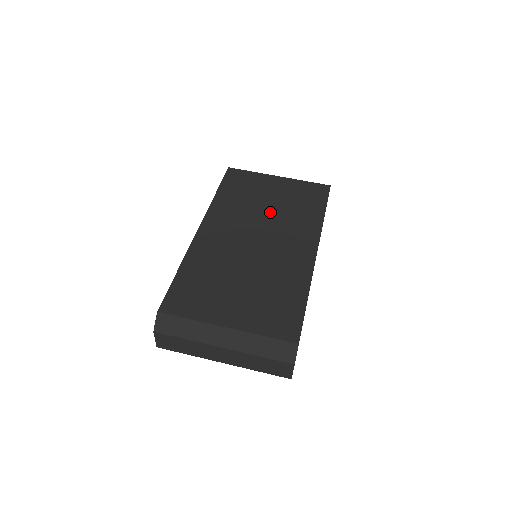
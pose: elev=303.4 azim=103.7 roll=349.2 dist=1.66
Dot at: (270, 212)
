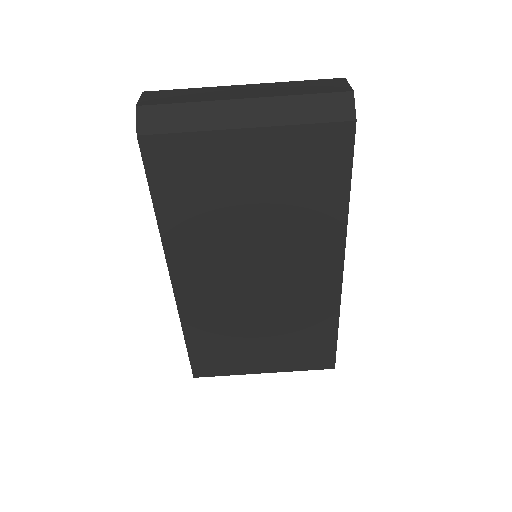
Dot at: (259, 226)
